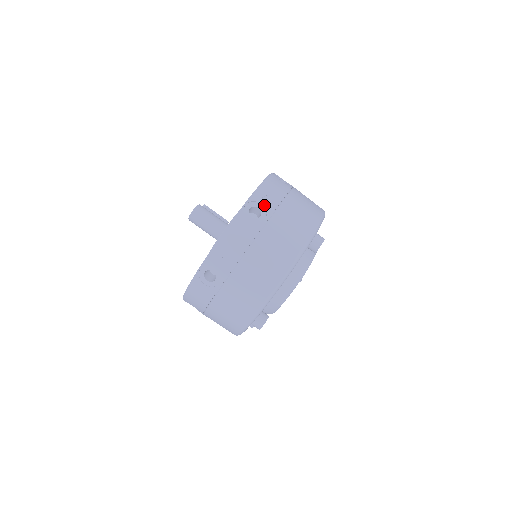
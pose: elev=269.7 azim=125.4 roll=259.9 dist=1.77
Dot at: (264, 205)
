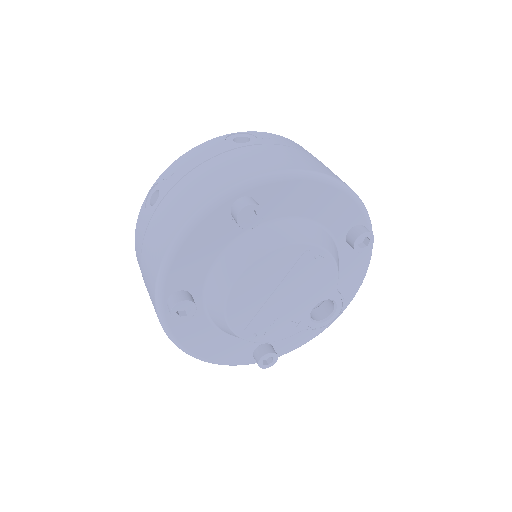
Dot at: occluded
